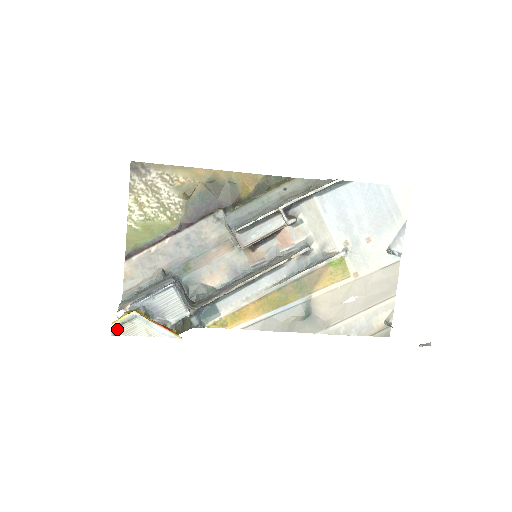
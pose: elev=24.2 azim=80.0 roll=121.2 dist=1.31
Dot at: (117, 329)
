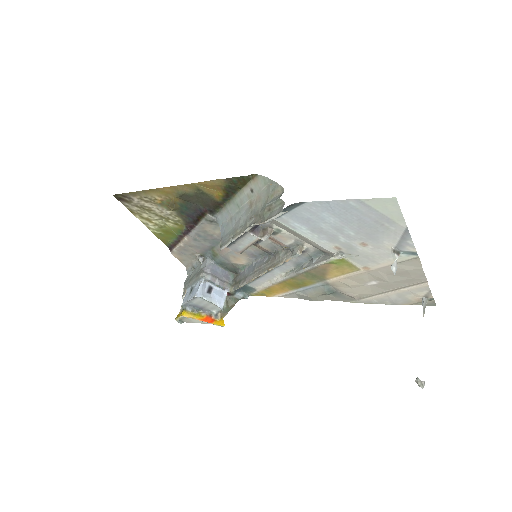
Dot at: (181, 320)
